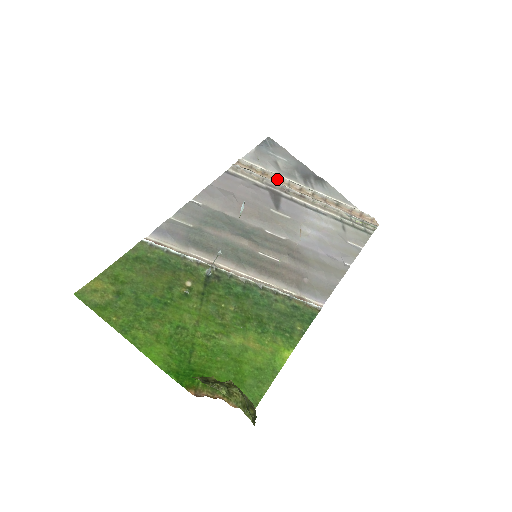
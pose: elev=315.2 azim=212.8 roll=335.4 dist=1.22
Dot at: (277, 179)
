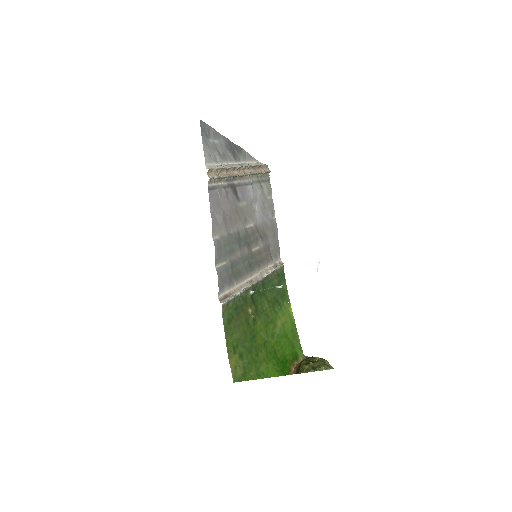
Dot at: (227, 170)
